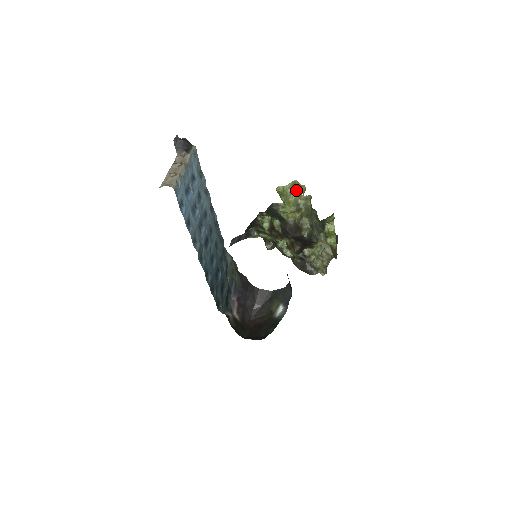
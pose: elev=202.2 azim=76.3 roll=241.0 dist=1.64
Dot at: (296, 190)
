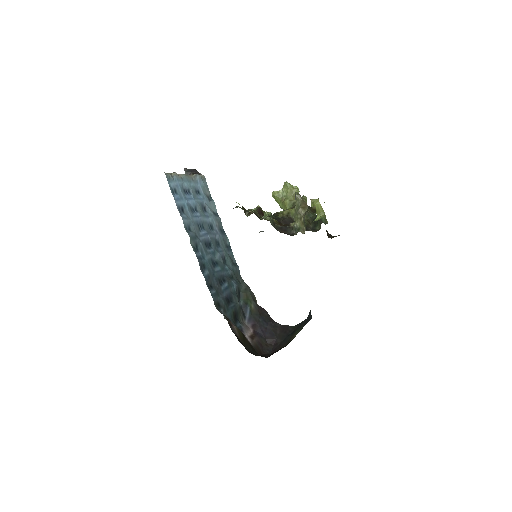
Dot at: (289, 192)
